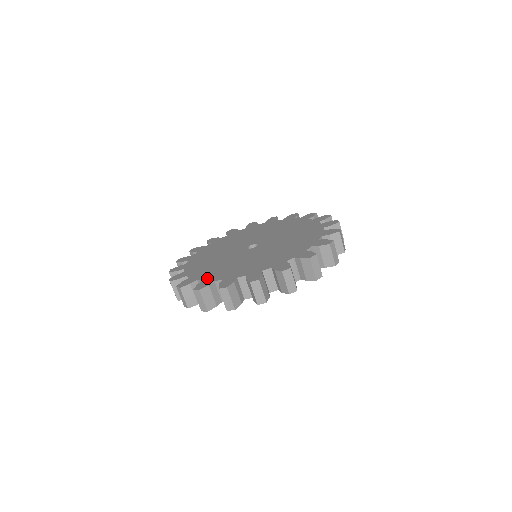
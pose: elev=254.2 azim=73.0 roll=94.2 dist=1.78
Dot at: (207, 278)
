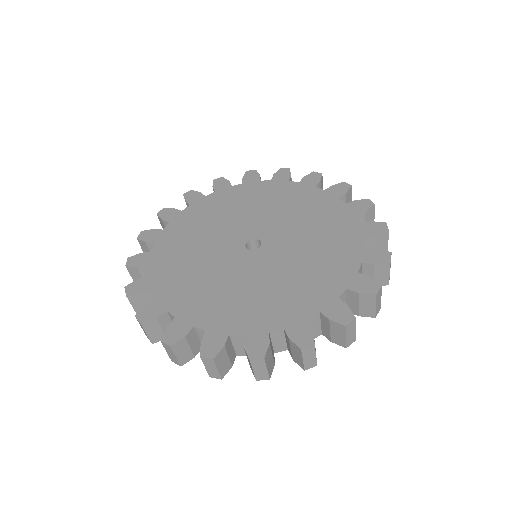
Dot at: (182, 314)
